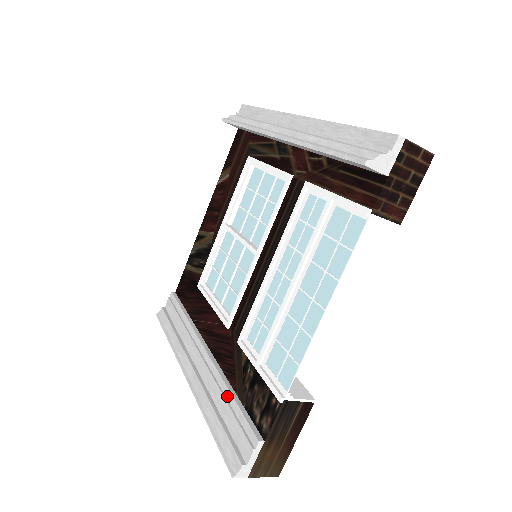
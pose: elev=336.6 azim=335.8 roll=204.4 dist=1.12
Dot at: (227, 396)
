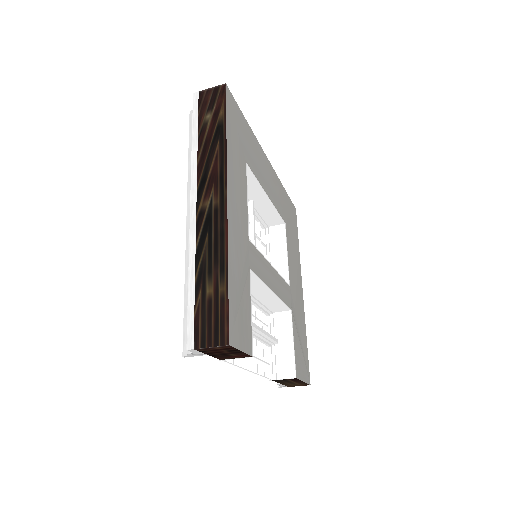
Dot at: occluded
